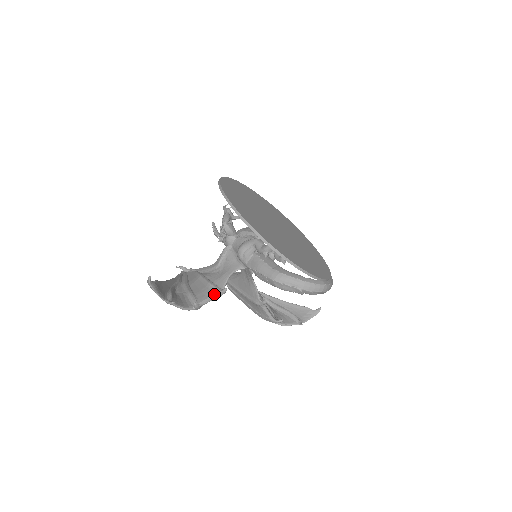
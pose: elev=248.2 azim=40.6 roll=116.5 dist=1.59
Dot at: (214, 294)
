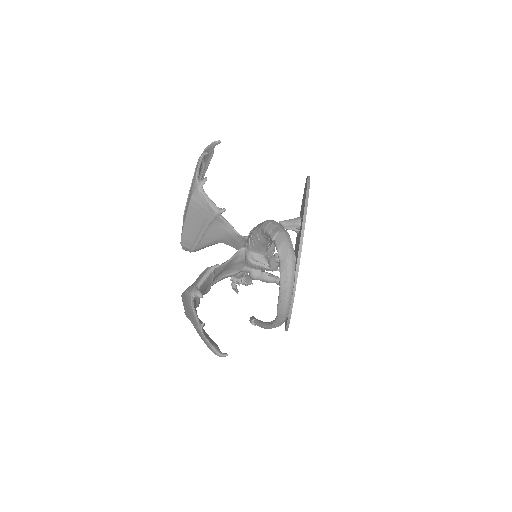
Dot at: (215, 204)
